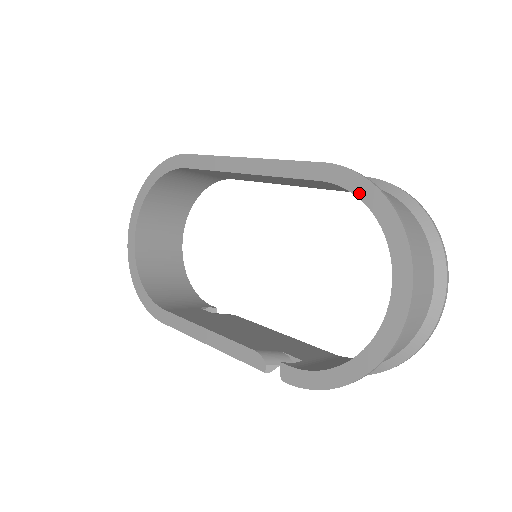
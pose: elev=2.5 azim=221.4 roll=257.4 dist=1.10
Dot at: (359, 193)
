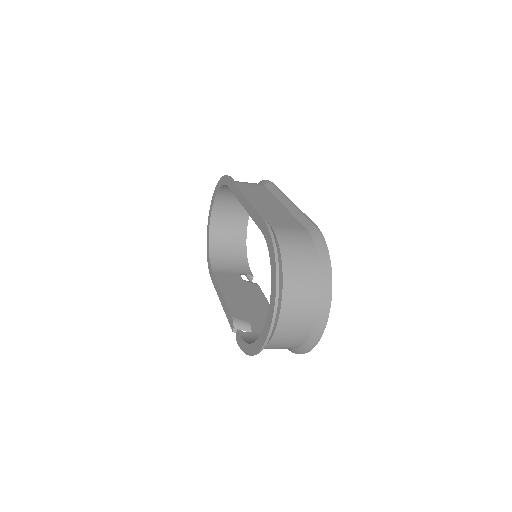
Dot at: (269, 248)
